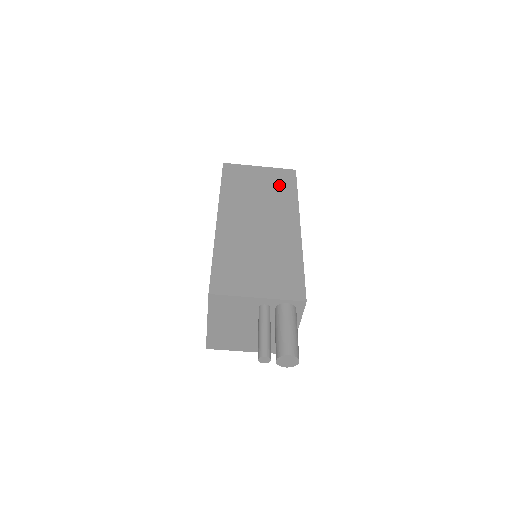
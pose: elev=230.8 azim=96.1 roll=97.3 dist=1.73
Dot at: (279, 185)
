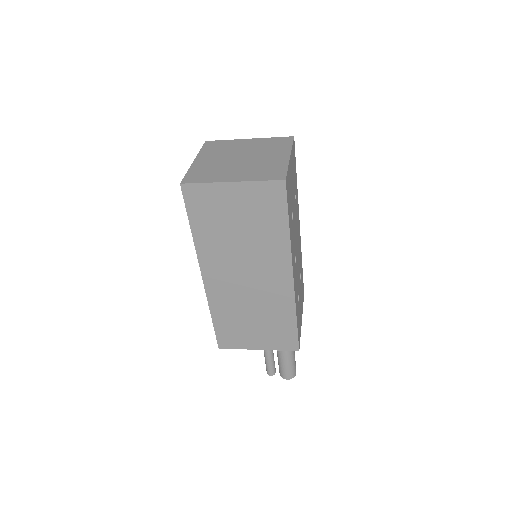
Dot at: (263, 217)
